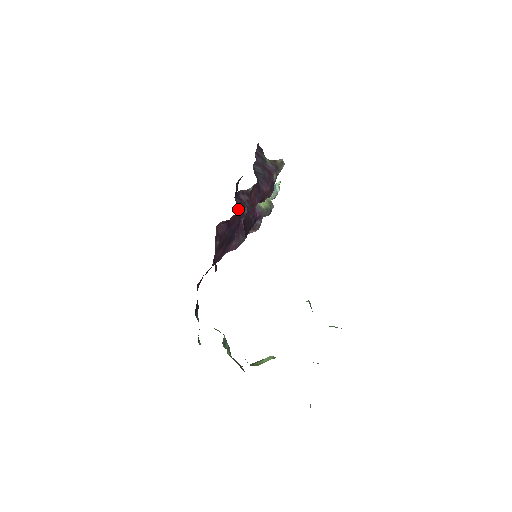
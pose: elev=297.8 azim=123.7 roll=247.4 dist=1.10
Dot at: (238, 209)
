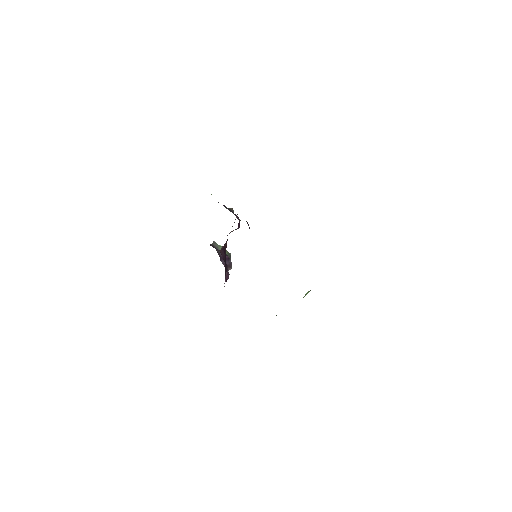
Dot at: (217, 252)
